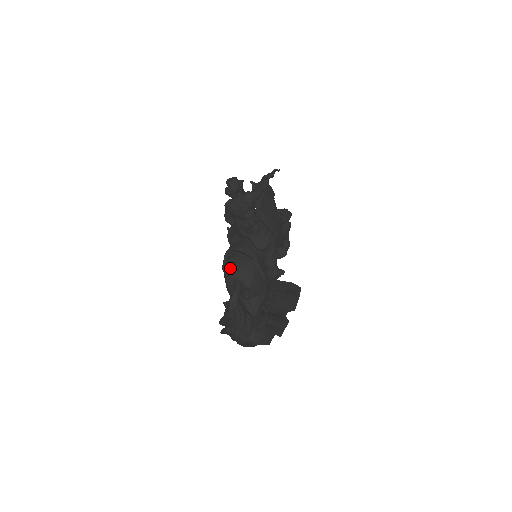
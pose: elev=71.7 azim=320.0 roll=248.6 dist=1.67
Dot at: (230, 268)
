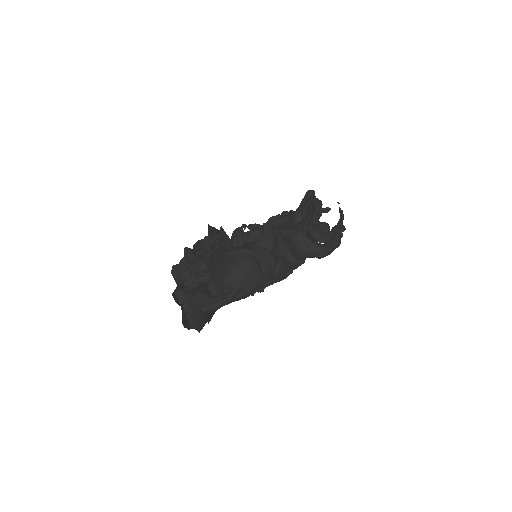
Dot at: (240, 272)
